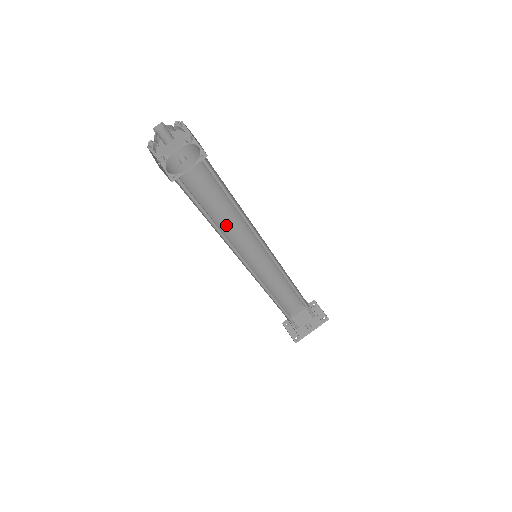
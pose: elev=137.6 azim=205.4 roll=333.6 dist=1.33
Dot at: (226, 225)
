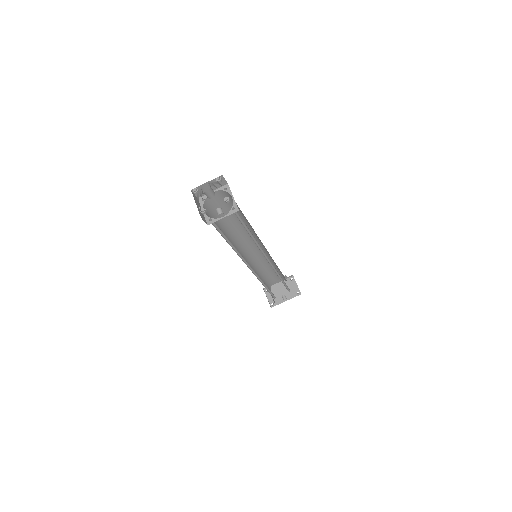
Dot at: (238, 234)
